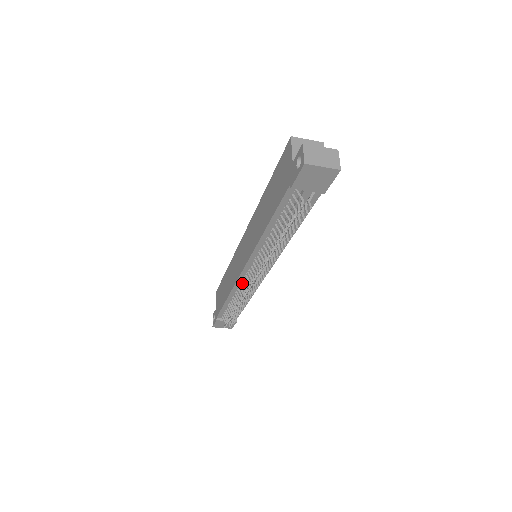
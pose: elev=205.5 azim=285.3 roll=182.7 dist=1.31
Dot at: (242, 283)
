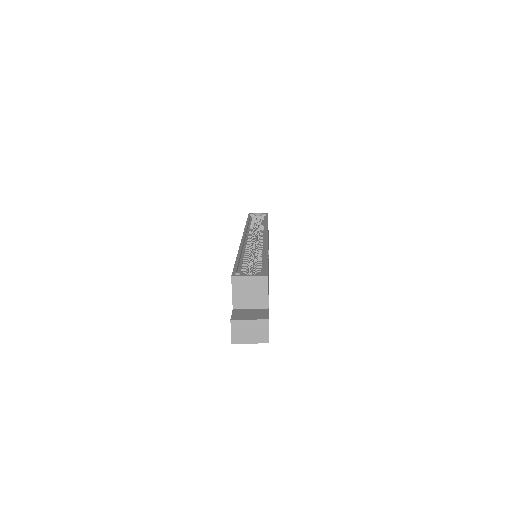
Dot at: occluded
